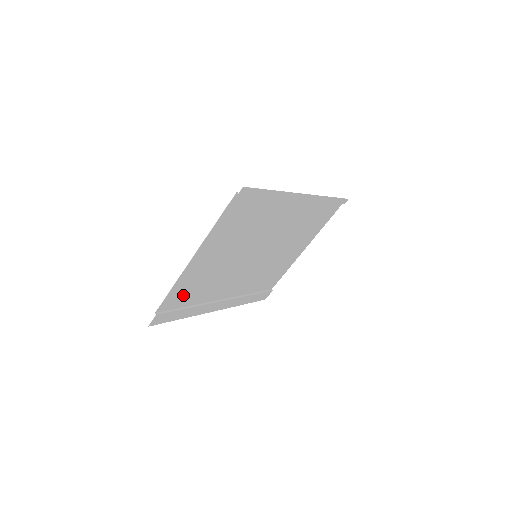
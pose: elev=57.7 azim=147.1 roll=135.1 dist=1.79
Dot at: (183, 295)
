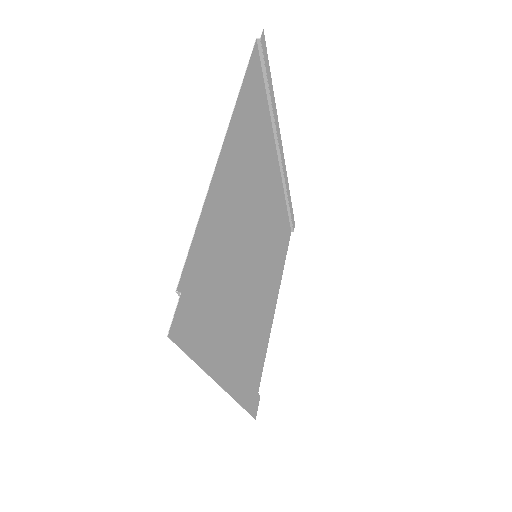
Dot at: (205, 272)
